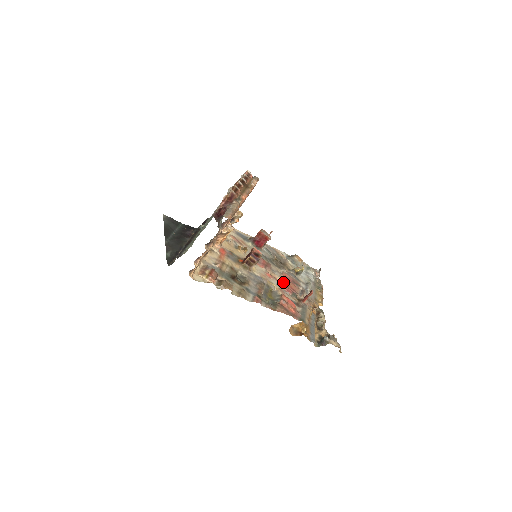
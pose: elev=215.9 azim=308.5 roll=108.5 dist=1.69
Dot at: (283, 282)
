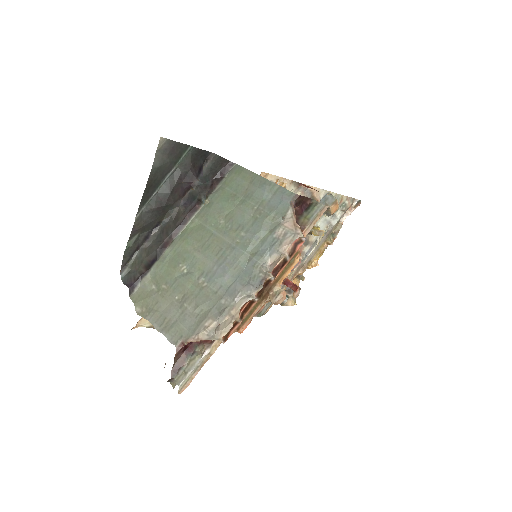
Dot at: occluded
